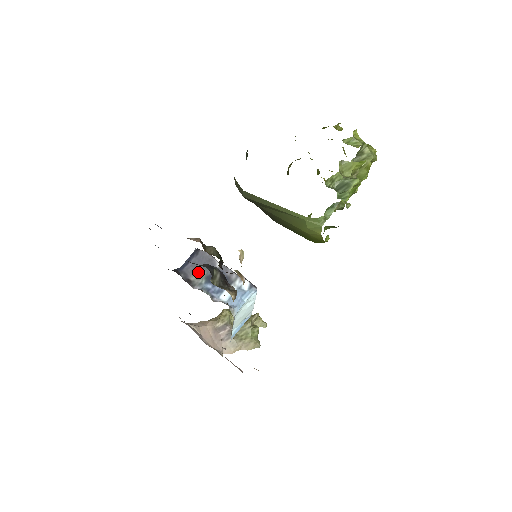
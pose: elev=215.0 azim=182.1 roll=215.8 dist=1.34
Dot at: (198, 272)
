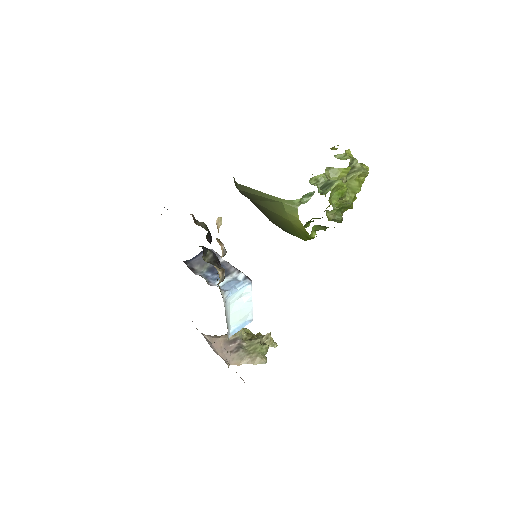
Dot at: (202, 264)
